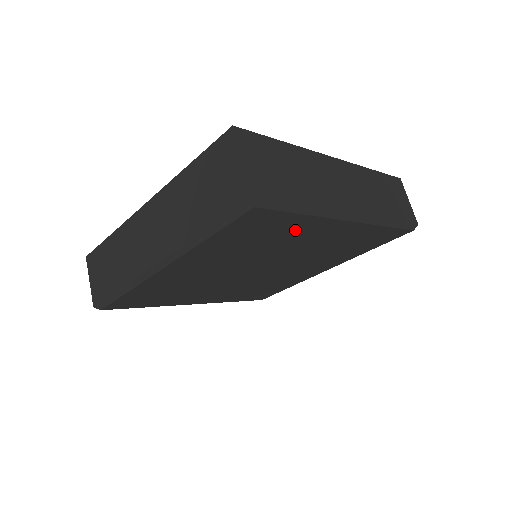
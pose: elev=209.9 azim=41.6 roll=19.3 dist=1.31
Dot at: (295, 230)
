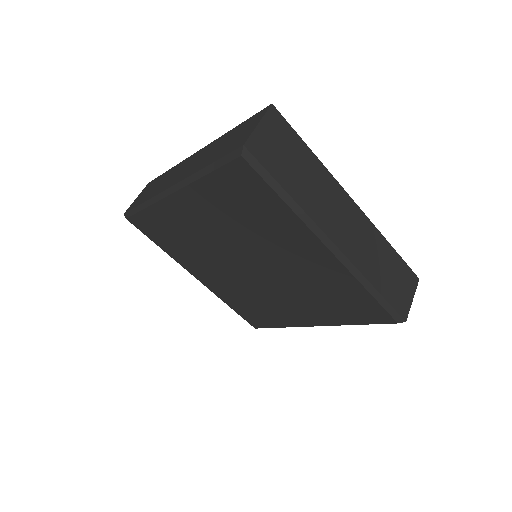
Dot at: (278, 222)
